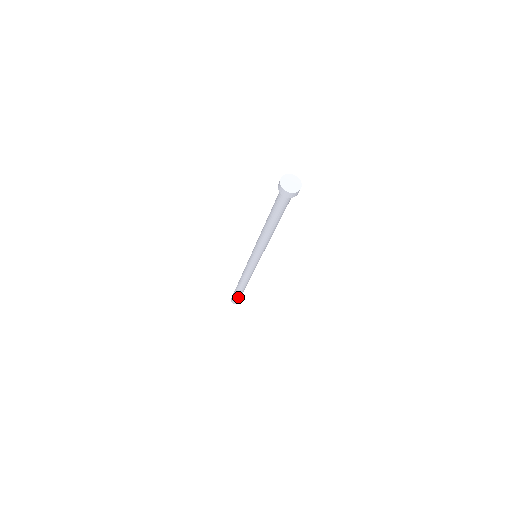
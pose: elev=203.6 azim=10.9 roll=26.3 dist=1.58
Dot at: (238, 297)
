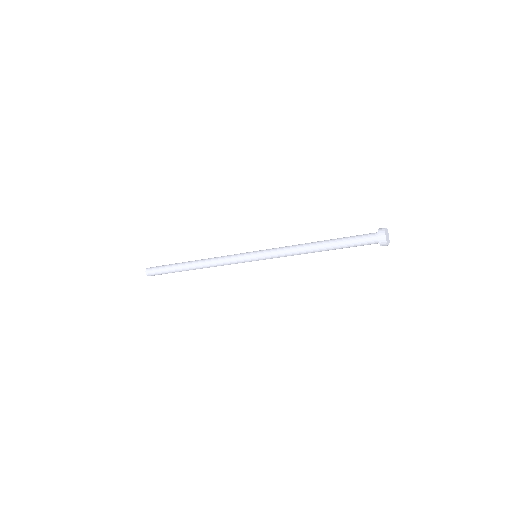
Dot at: (165, 273)
